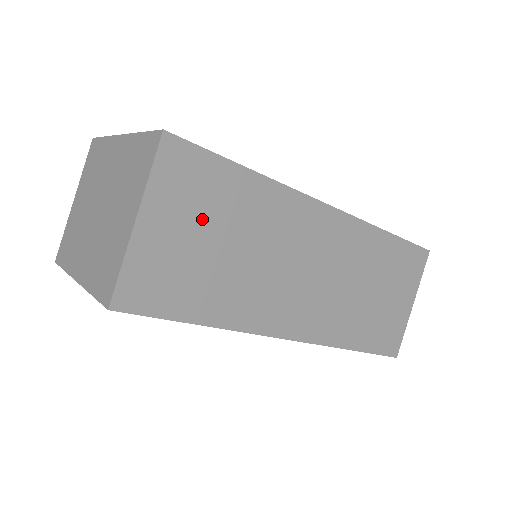
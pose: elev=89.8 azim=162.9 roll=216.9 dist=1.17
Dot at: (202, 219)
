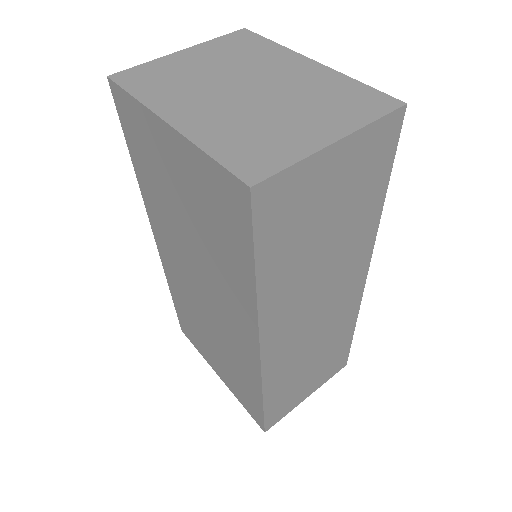
Dot at: (345, 195)
